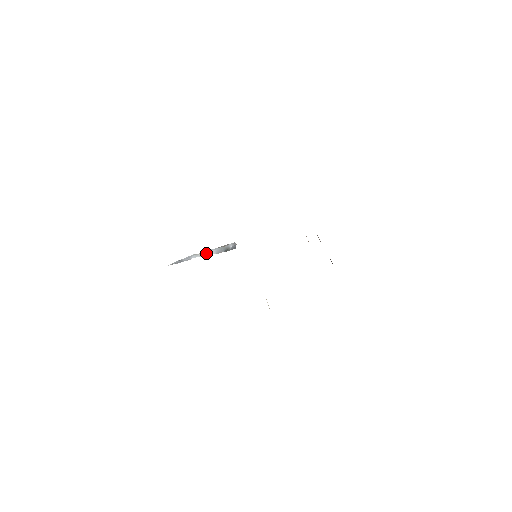
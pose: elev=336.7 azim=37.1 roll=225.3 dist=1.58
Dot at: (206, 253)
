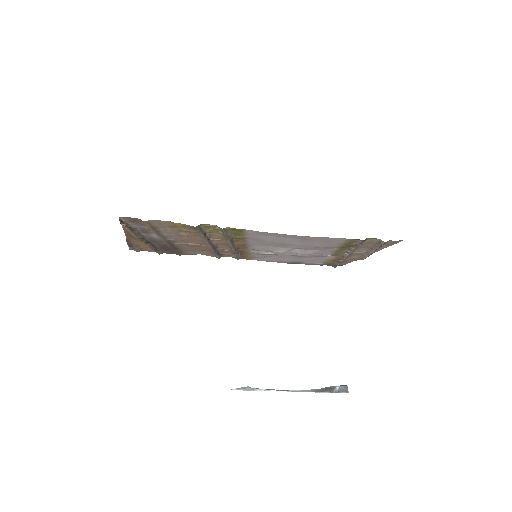
Dot at: (296, 390)
